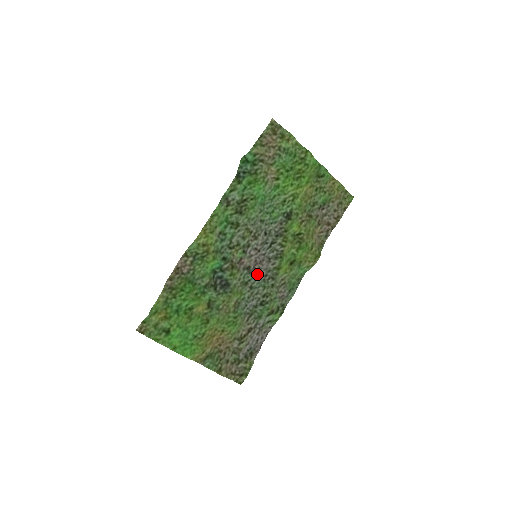
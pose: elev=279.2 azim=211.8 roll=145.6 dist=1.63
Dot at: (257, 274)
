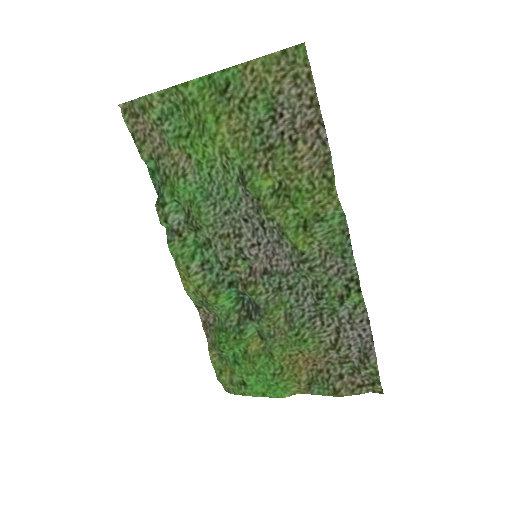
Dot at: (281, 270)
